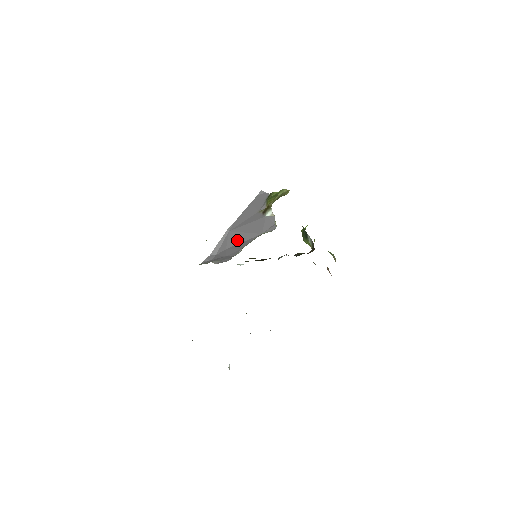
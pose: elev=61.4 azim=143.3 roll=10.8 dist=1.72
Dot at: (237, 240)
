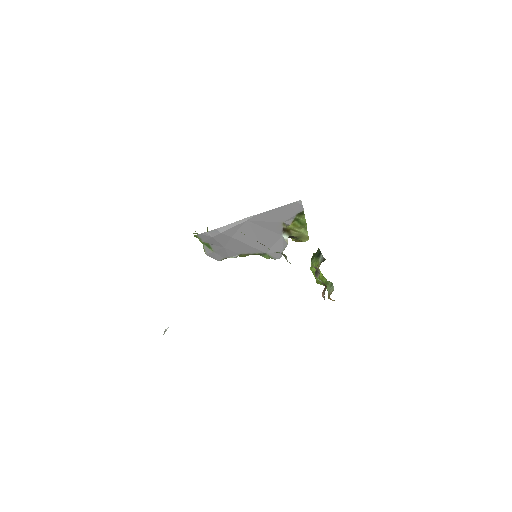
Dot at: (245, 237)
